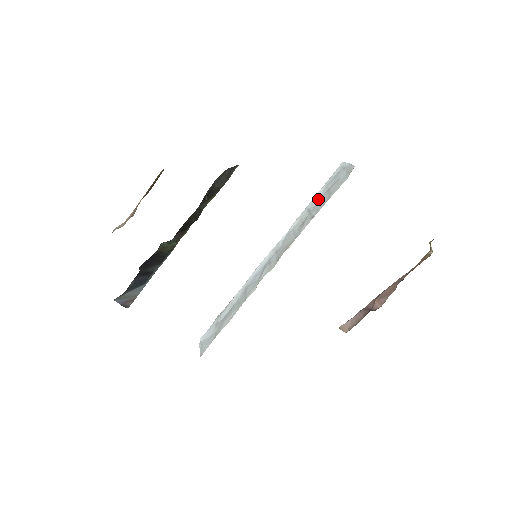
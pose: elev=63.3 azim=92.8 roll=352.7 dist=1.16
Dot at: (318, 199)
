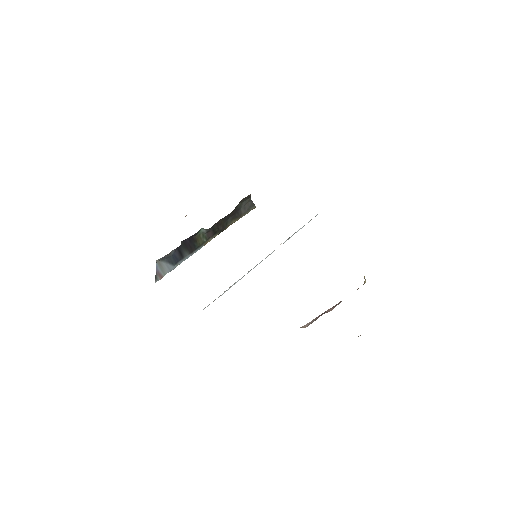
Dot at: occluded
